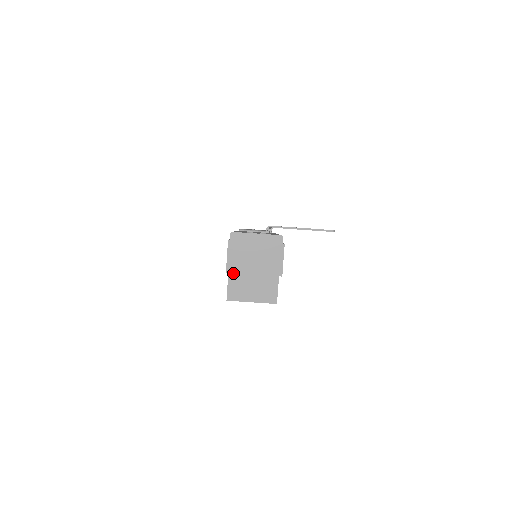
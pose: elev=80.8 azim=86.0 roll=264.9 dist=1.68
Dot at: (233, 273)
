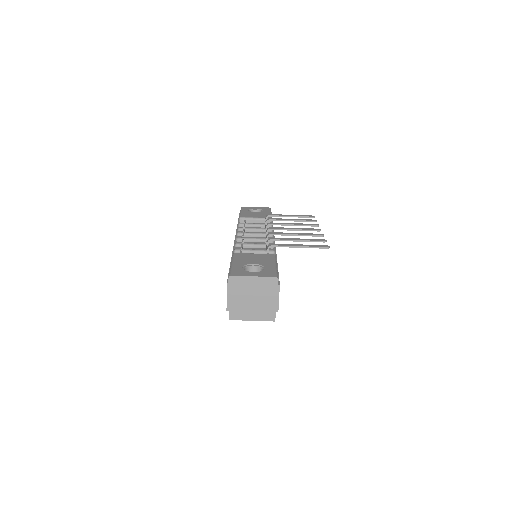
Dot at: occluded
